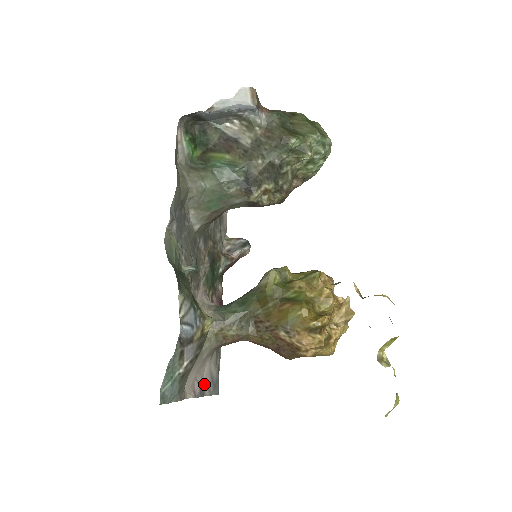
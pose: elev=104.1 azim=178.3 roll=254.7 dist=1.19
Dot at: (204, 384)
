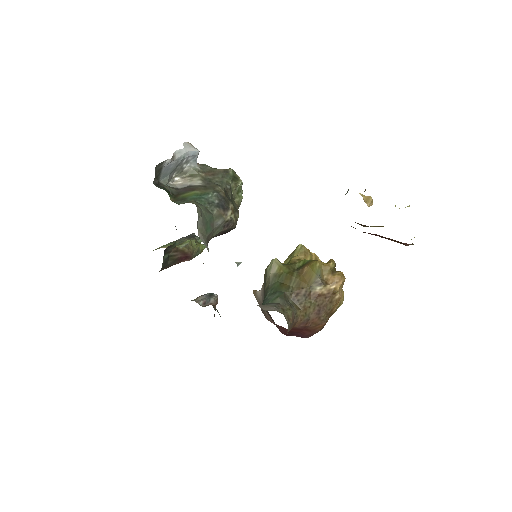
Dot at: occluded
